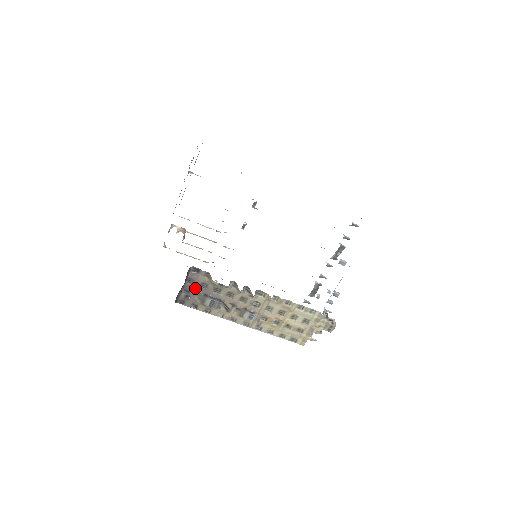
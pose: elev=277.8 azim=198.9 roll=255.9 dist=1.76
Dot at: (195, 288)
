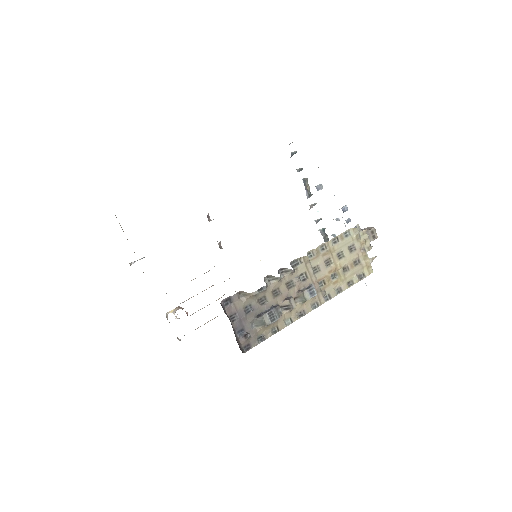
Dot at: (244, 320)
